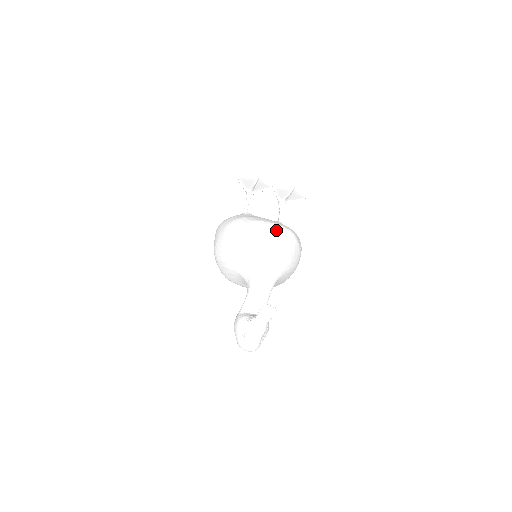
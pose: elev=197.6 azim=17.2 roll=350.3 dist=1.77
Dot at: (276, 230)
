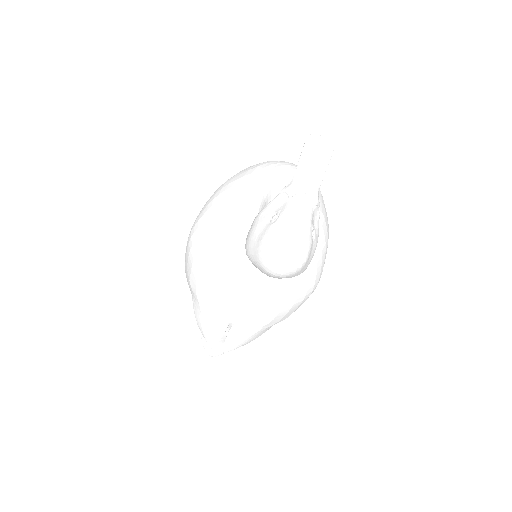
Dot at: occluded
